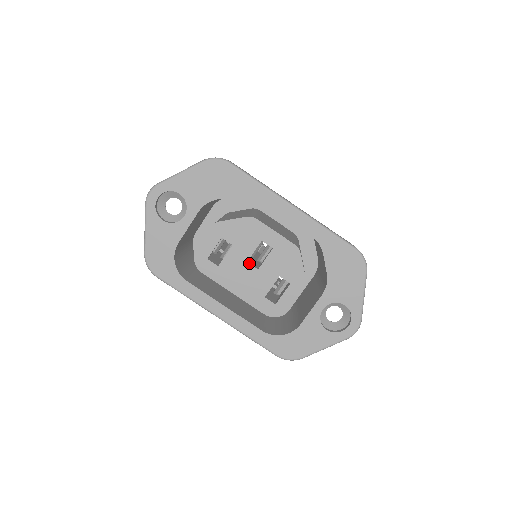
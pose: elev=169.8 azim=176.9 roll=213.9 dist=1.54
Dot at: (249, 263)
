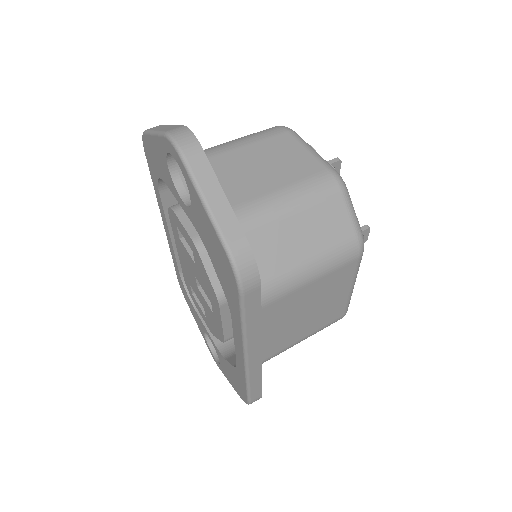
Dot at: occluded
